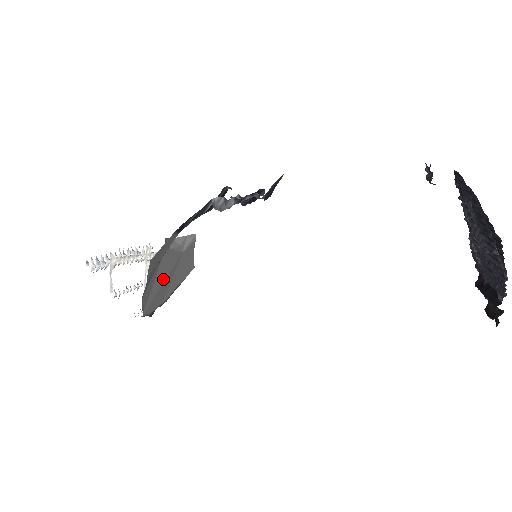
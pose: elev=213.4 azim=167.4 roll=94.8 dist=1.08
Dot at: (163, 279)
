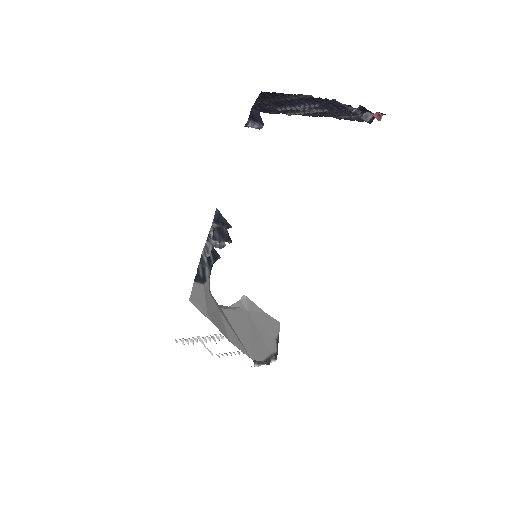
Dot at: (246, 331)
